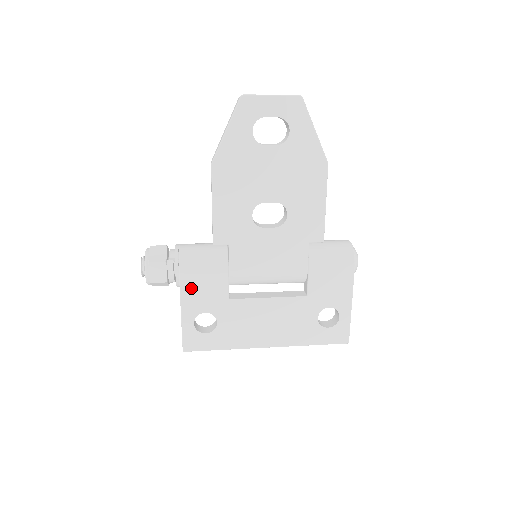
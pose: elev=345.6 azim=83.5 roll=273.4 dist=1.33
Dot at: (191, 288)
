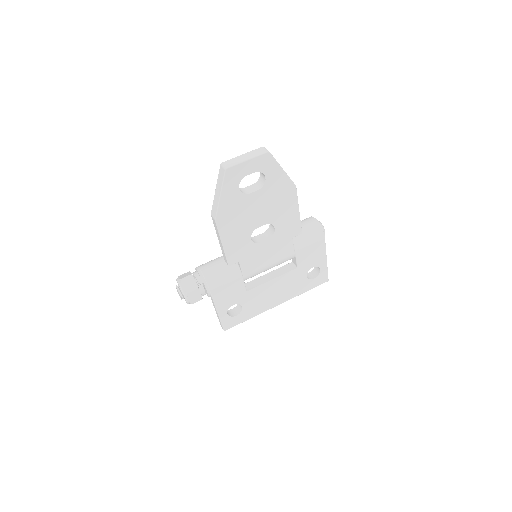
Dot at: (220, 296)
